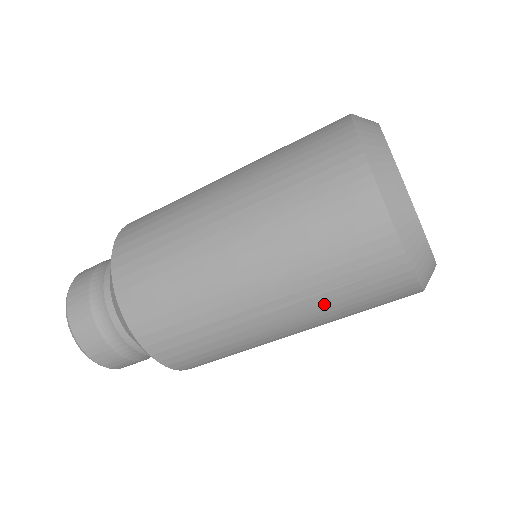
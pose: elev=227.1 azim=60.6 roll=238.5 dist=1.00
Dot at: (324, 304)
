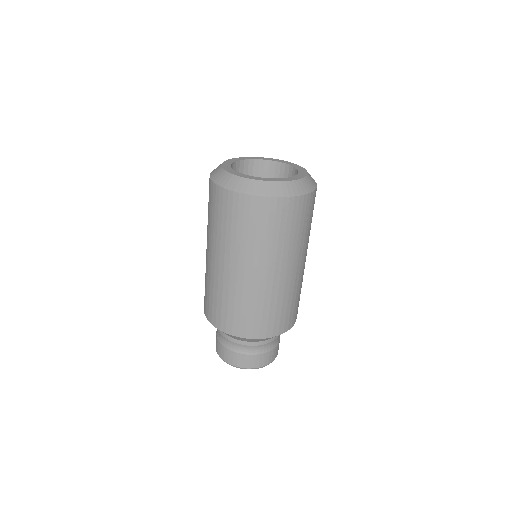
Dot at: (291, 243)
